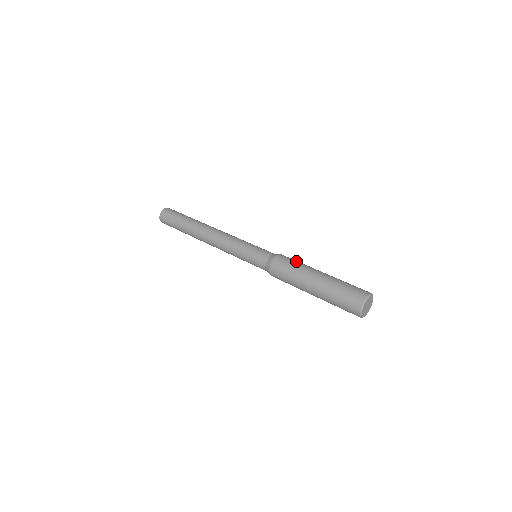
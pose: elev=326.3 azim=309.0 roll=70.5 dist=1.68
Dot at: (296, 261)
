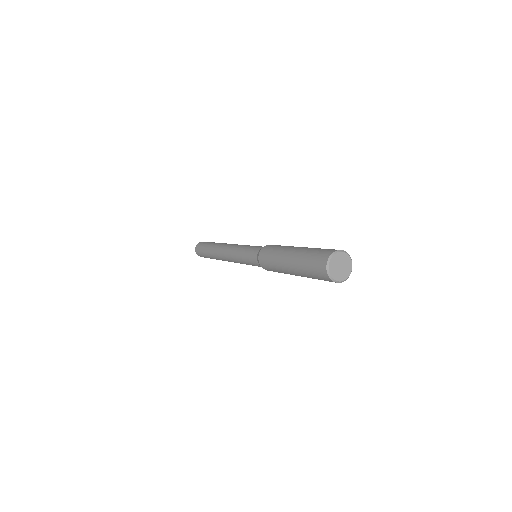
Dot at: (278, 246)
